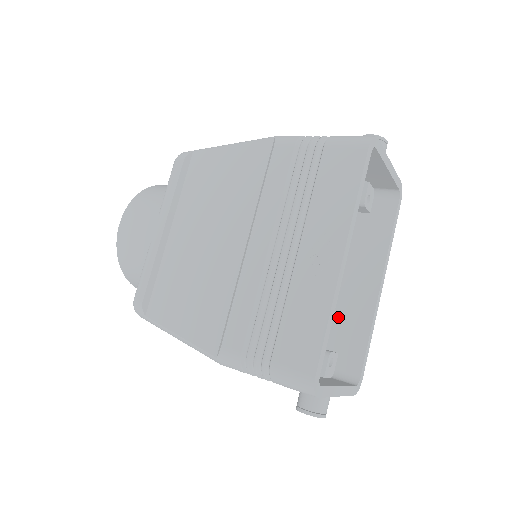
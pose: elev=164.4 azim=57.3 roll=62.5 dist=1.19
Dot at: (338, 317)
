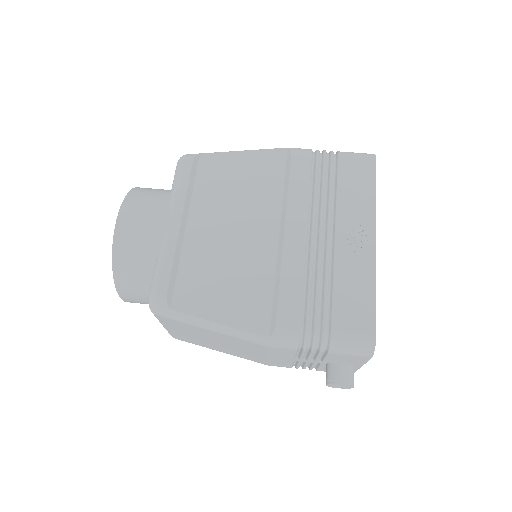
Dot at: occluded
